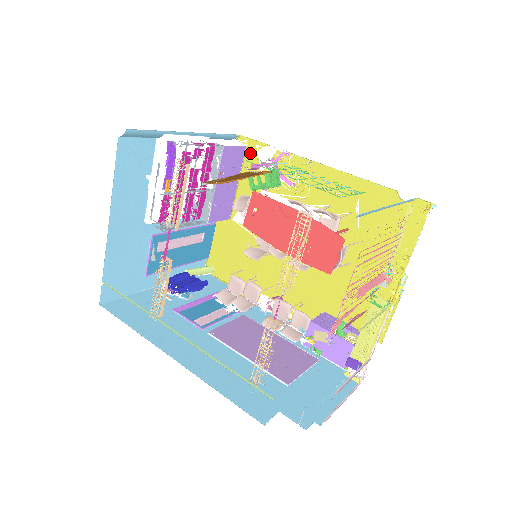
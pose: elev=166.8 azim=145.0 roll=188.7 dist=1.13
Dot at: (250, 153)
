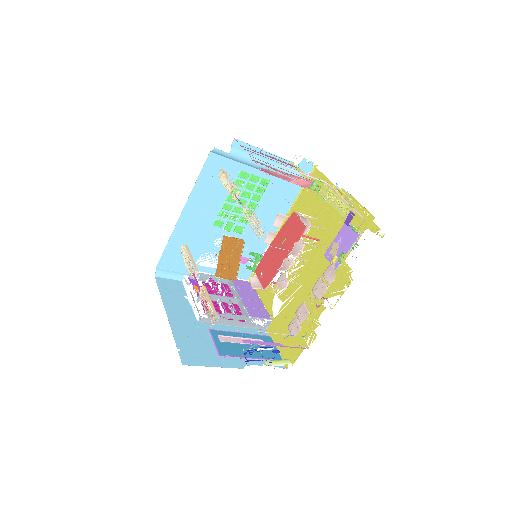
Dot at: occluded
